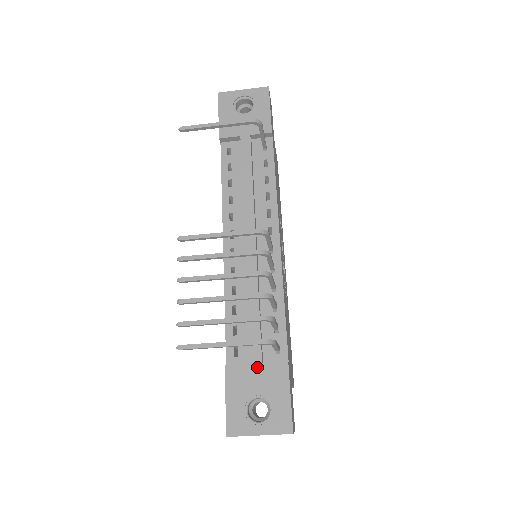
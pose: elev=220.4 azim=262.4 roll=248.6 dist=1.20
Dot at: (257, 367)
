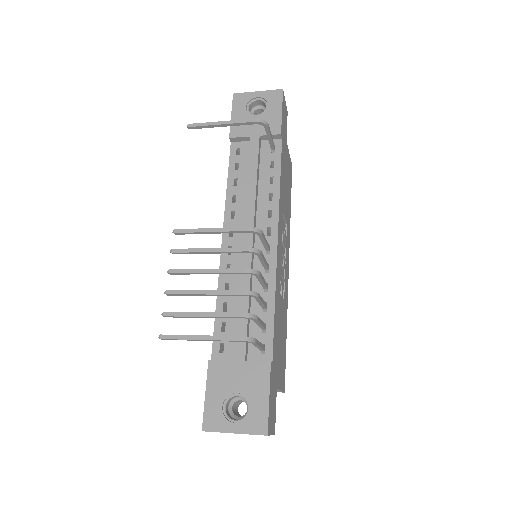
Dot at: (240, 365)
